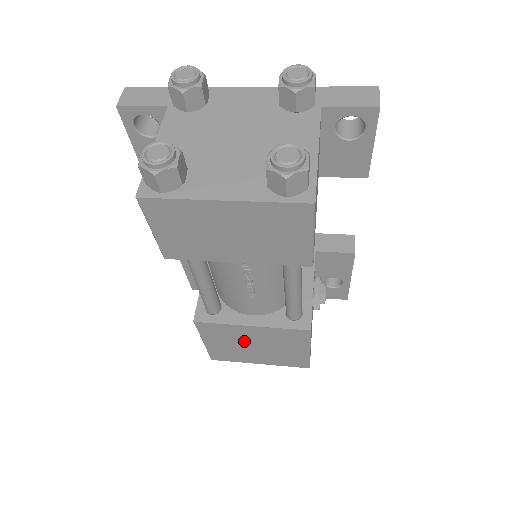
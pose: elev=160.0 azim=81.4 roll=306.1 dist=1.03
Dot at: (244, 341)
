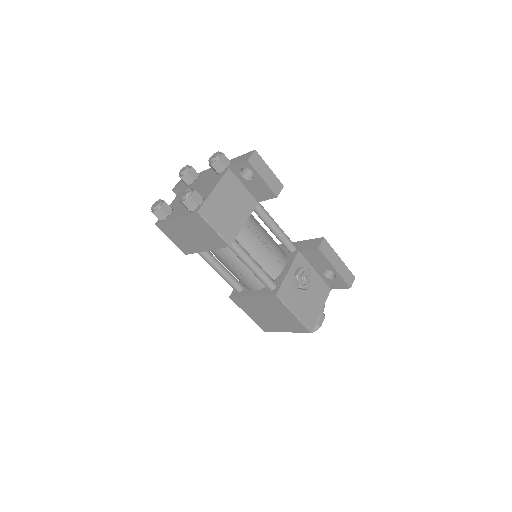
Dot at: (261, 310)
